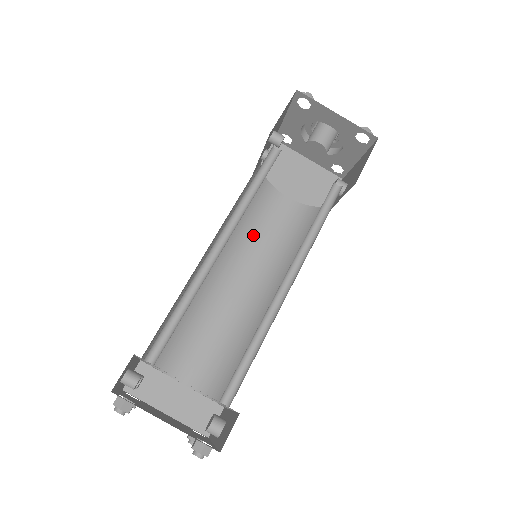
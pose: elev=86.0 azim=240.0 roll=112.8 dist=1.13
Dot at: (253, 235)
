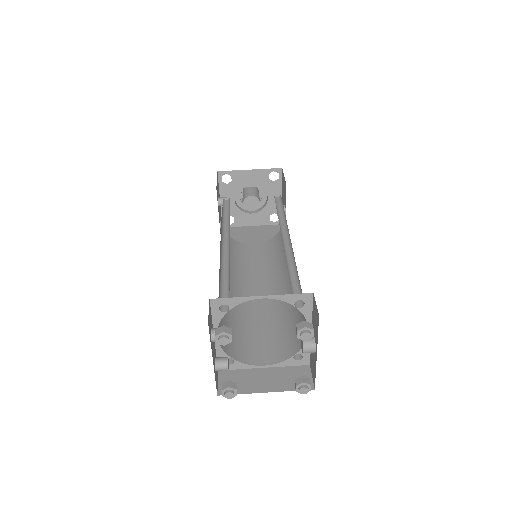
Dot at: (247, 269)
